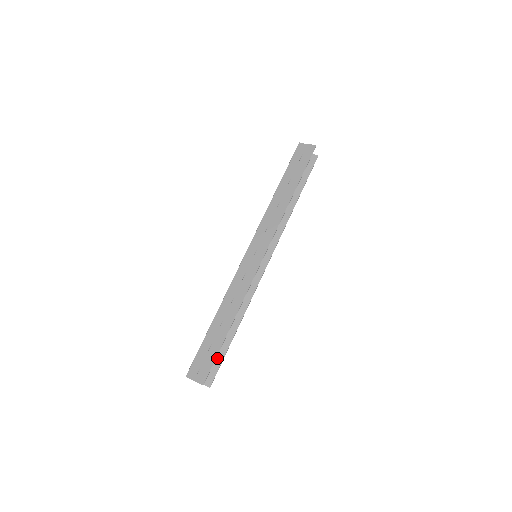
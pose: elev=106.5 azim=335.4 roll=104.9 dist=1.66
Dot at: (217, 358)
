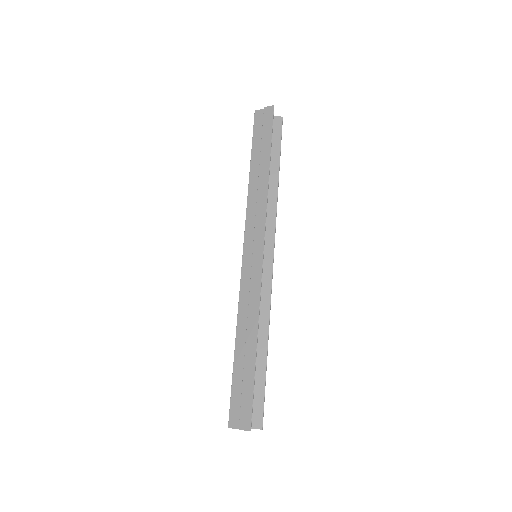
Dot at: (257, 391)
